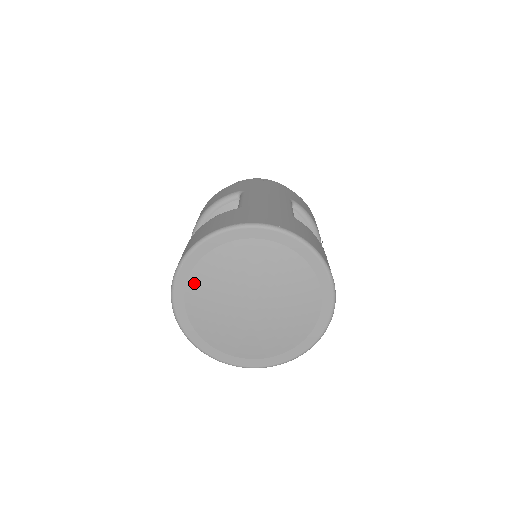
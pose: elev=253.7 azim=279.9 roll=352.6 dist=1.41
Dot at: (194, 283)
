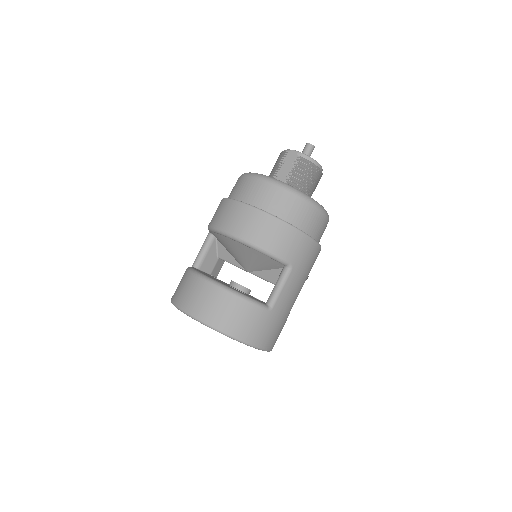
Dot at: occluded
